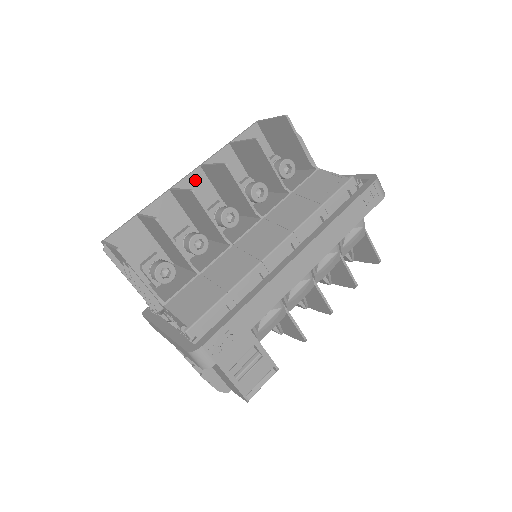
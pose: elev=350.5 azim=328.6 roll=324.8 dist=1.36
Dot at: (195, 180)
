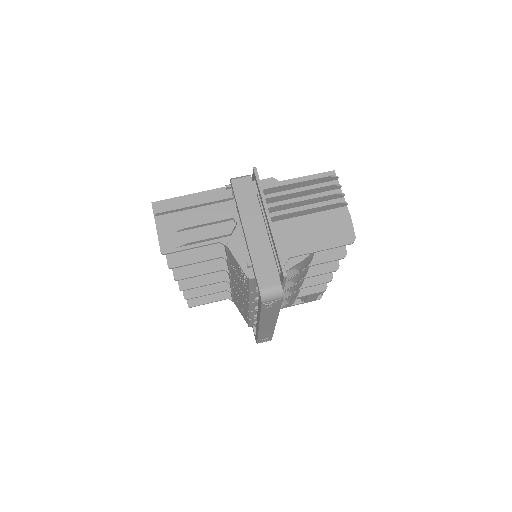
Dot at: occluded
